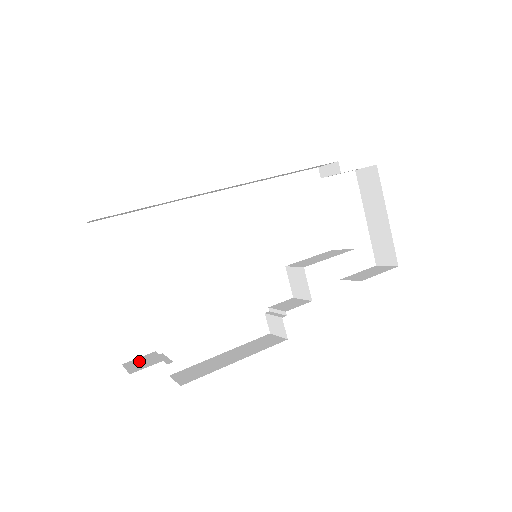
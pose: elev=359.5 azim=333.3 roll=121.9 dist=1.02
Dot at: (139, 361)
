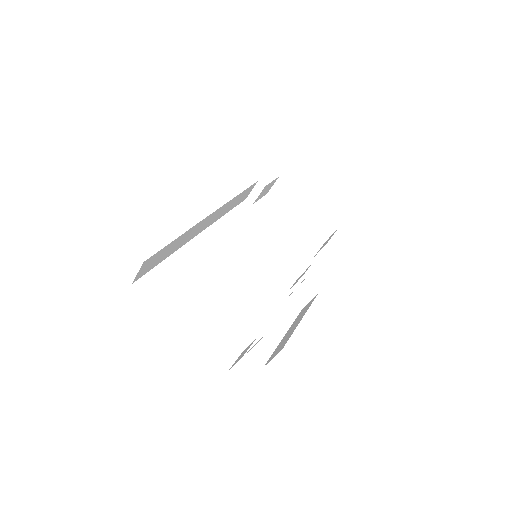
Dot at: (238, 358)
